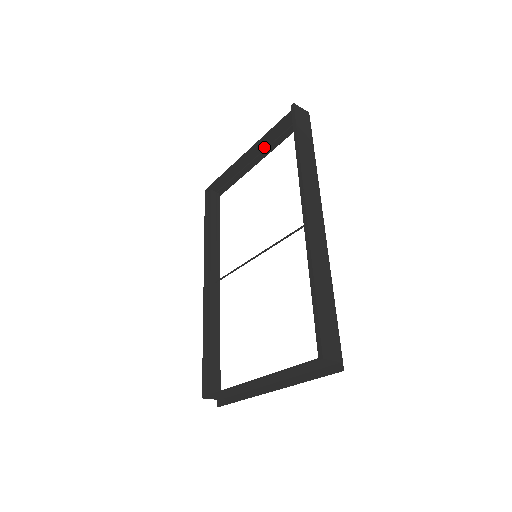
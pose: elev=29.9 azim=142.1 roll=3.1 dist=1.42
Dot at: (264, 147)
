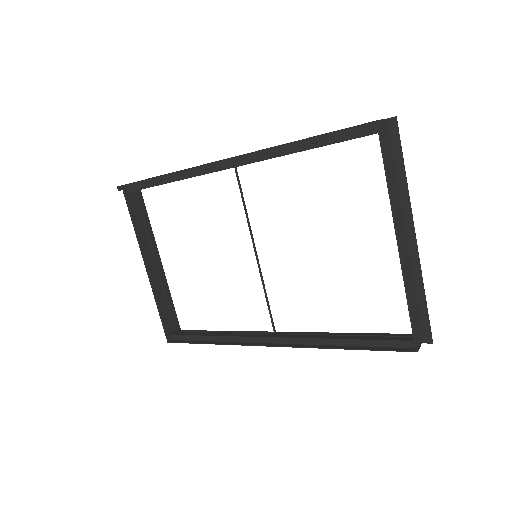
Dot at: (147, 243)
